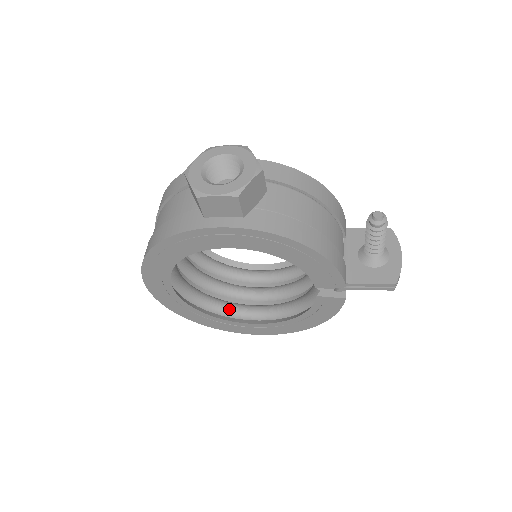
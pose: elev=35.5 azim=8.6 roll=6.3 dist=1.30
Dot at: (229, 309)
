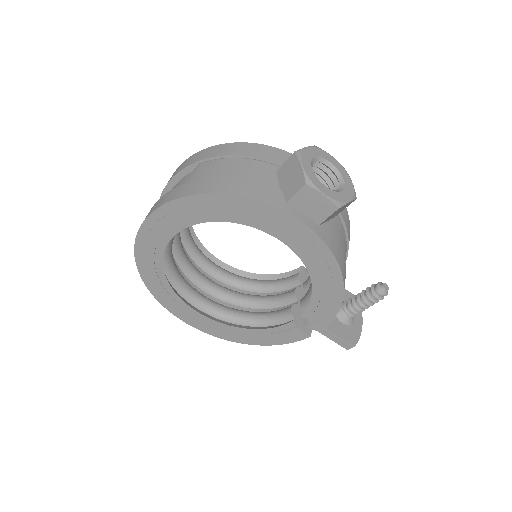
Dot at: (184, 286)
